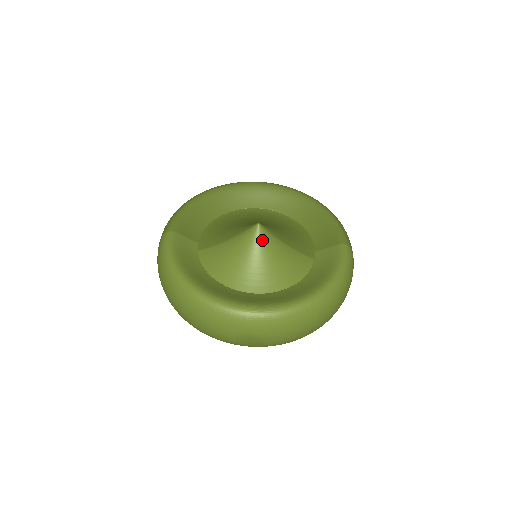
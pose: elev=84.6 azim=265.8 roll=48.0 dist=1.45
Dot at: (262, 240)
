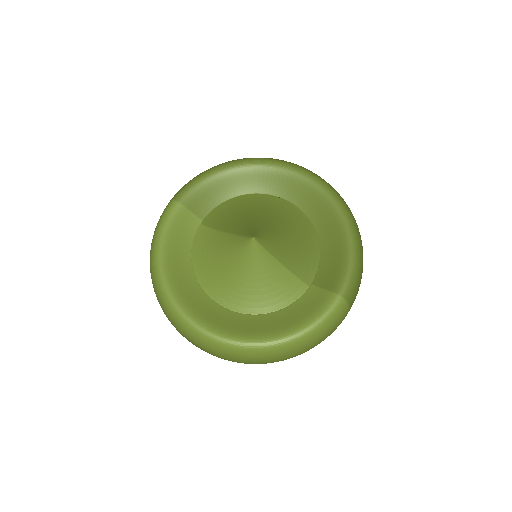
Dot at: (251, 255)
